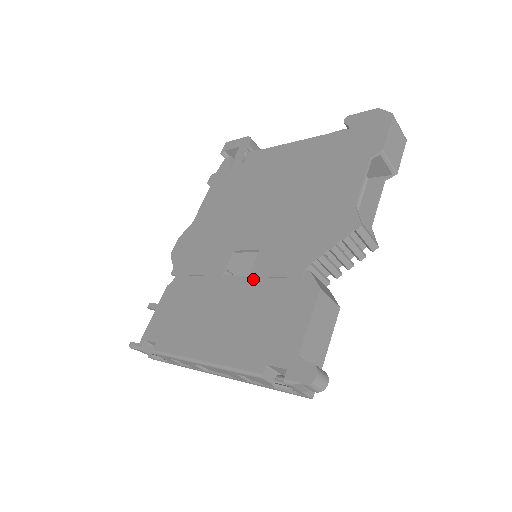
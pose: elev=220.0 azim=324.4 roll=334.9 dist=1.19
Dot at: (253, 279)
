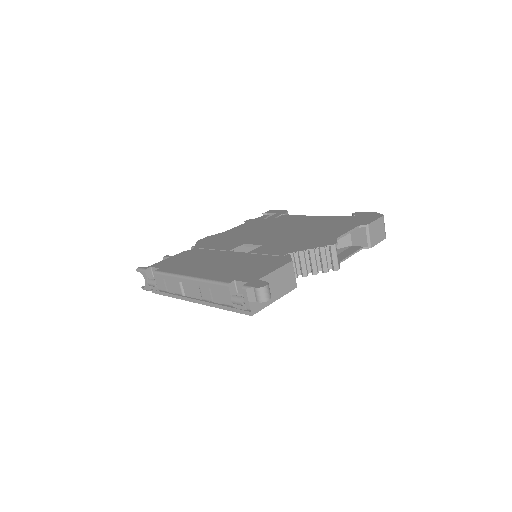
Dot at: (250, 254)
